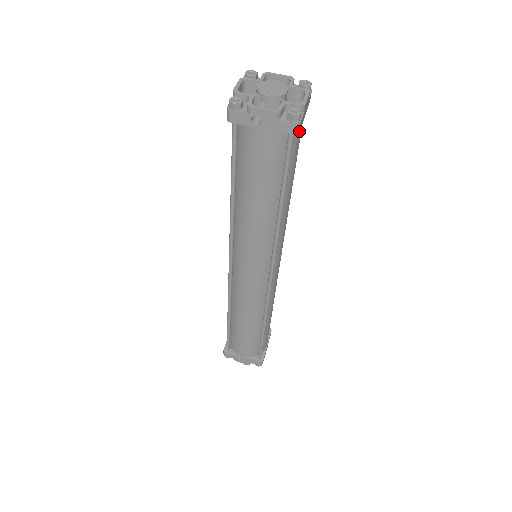
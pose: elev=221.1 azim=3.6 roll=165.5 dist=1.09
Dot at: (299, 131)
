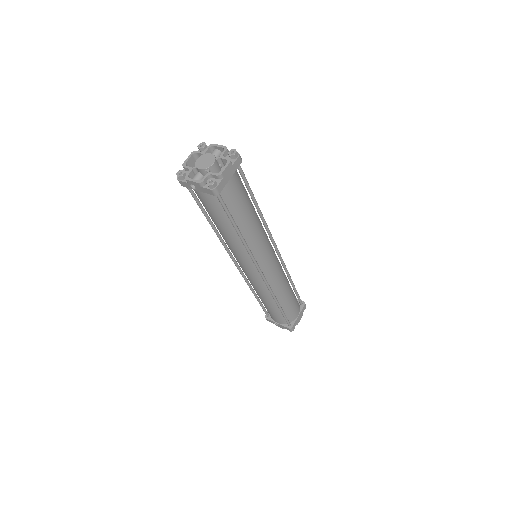
Dot at: (219, 192)
